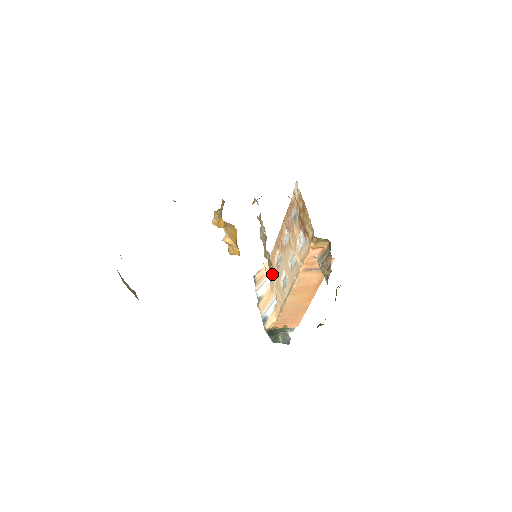
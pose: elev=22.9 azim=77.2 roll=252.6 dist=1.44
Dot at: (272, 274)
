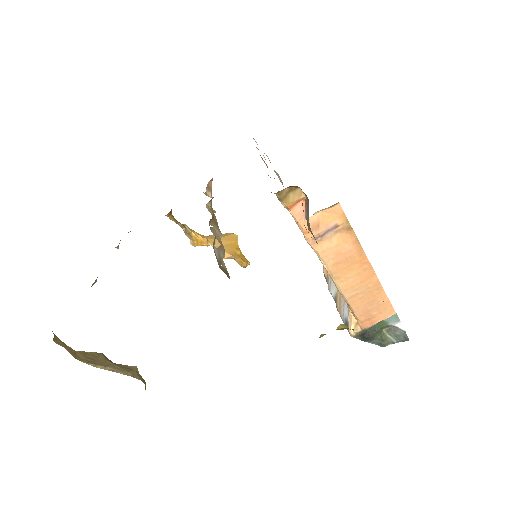
Dot at: occluded
